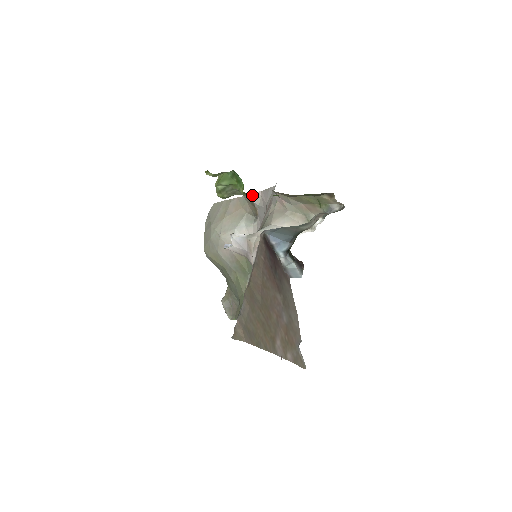
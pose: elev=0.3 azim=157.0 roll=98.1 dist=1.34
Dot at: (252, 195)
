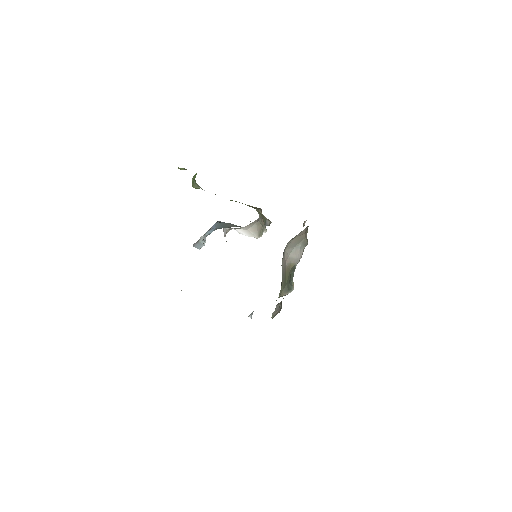
Dot at: occluded
